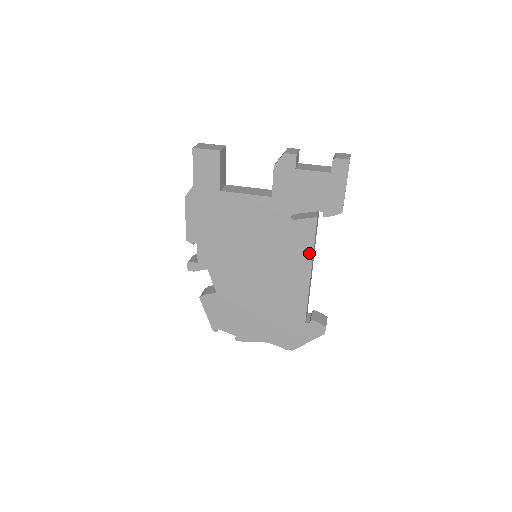
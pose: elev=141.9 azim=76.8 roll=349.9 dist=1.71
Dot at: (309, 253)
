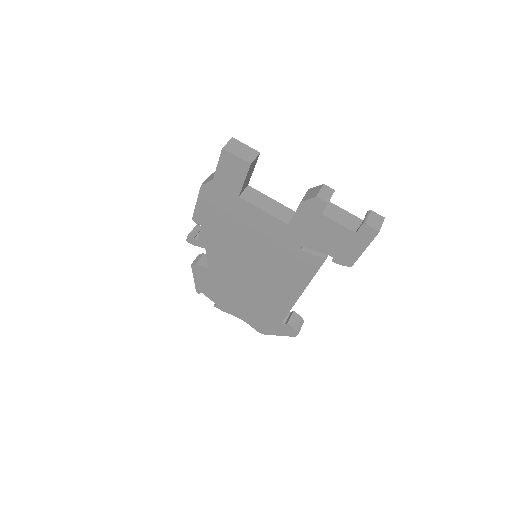
Dot at: (306, 280)
